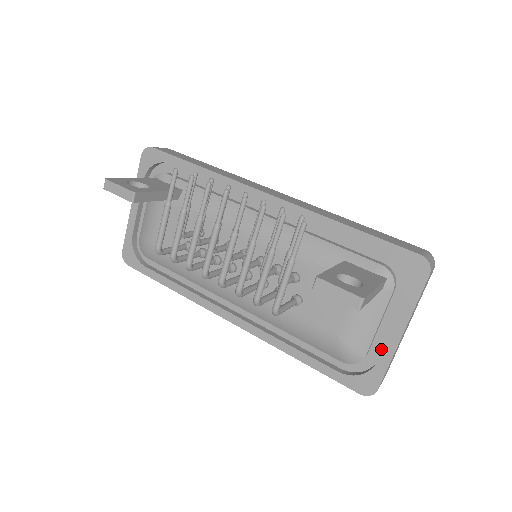
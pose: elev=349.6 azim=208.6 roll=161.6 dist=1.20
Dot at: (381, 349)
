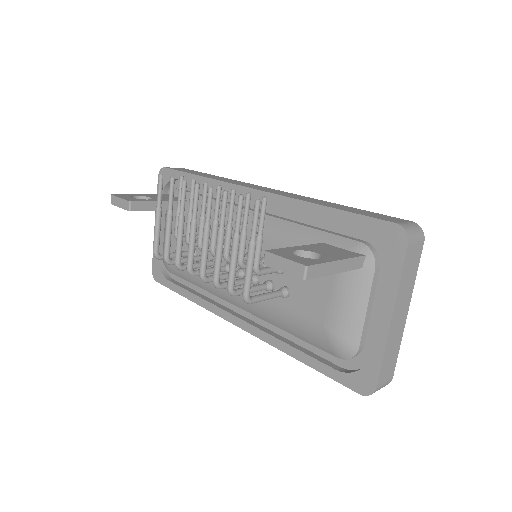
Dot at: occluded
